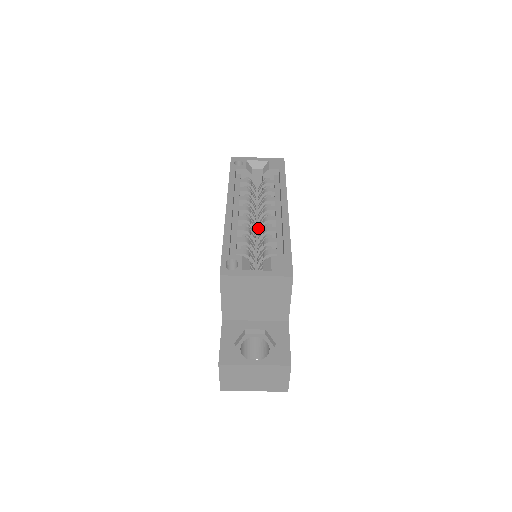
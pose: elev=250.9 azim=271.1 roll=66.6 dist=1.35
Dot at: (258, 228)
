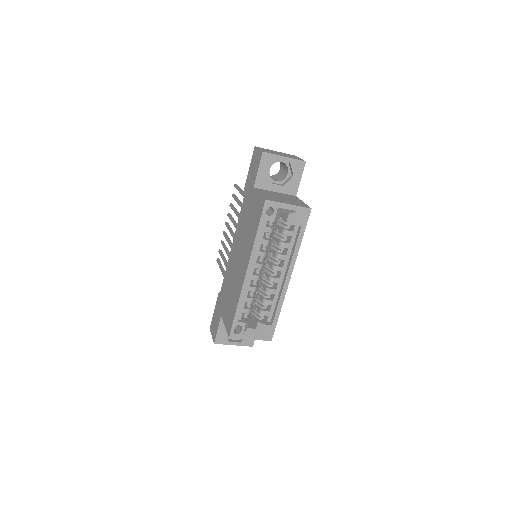
Dot at: occluded
